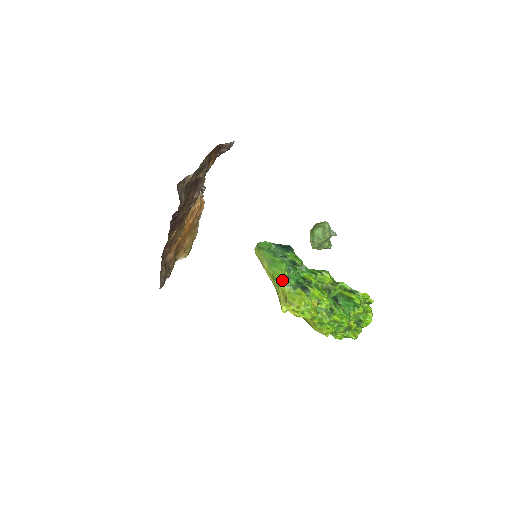
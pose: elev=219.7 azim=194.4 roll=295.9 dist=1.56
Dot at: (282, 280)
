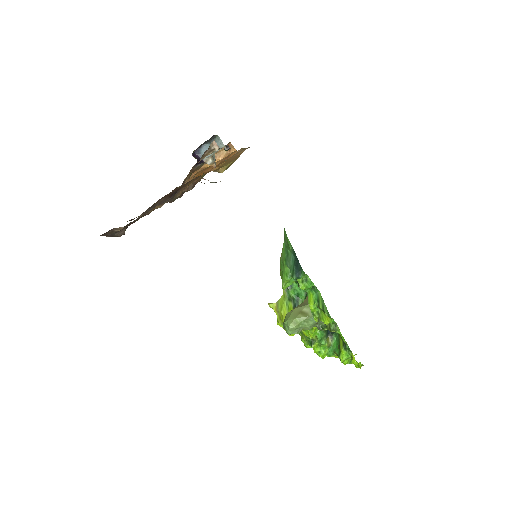
Dot at: occluded
